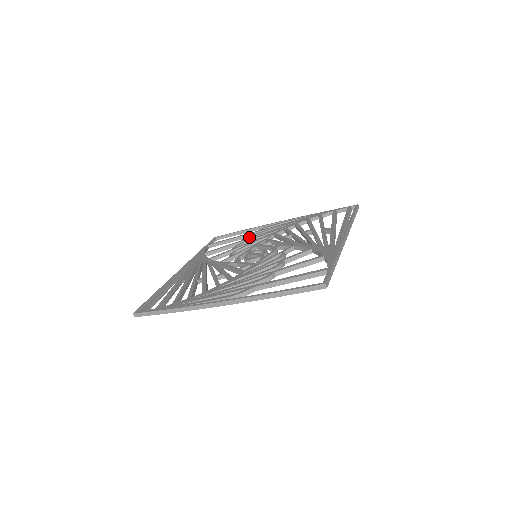
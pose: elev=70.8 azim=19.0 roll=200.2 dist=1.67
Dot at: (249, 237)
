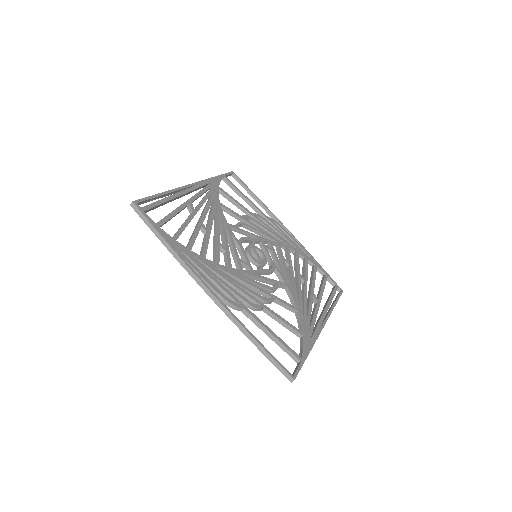
Dot at: (259, 217)
